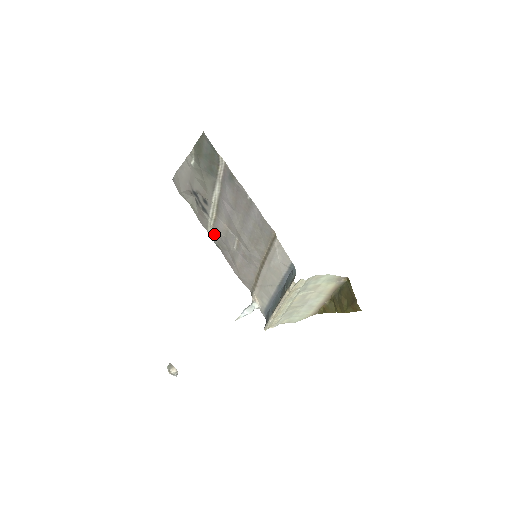
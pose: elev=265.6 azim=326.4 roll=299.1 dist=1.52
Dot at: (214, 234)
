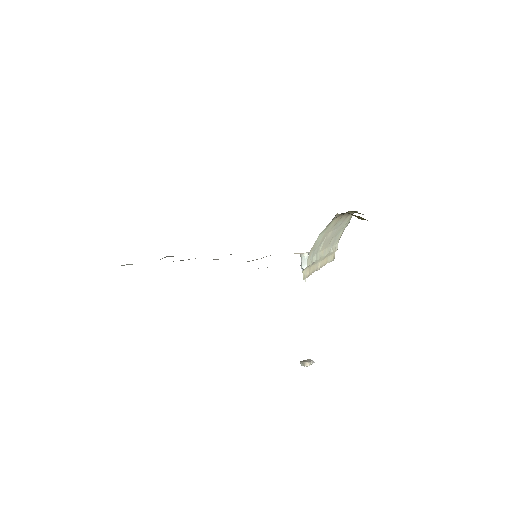
Dot at: occluded
